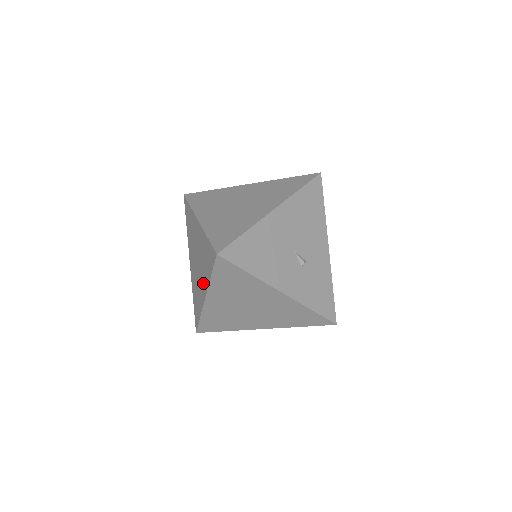
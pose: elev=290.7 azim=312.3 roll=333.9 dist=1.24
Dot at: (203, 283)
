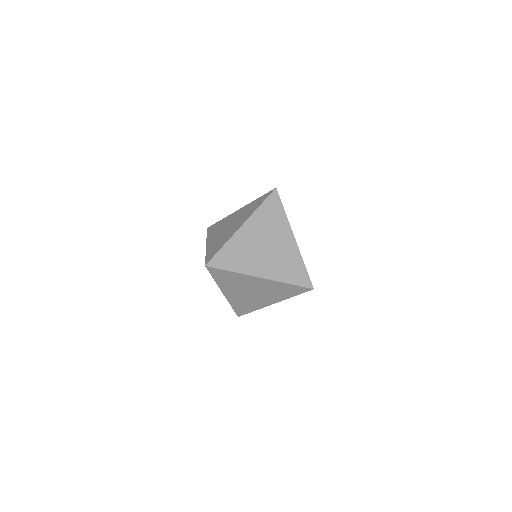
Dot at: (241, 221)
